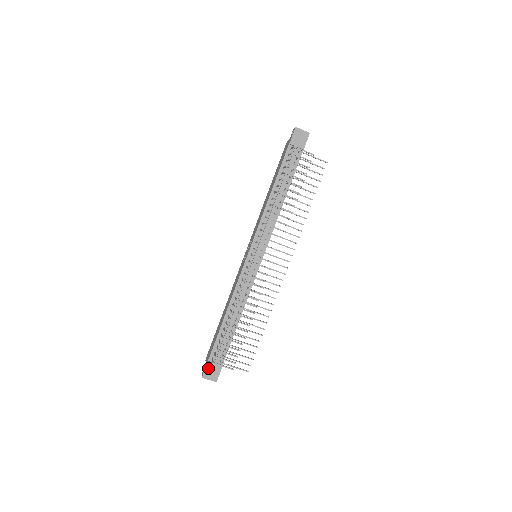
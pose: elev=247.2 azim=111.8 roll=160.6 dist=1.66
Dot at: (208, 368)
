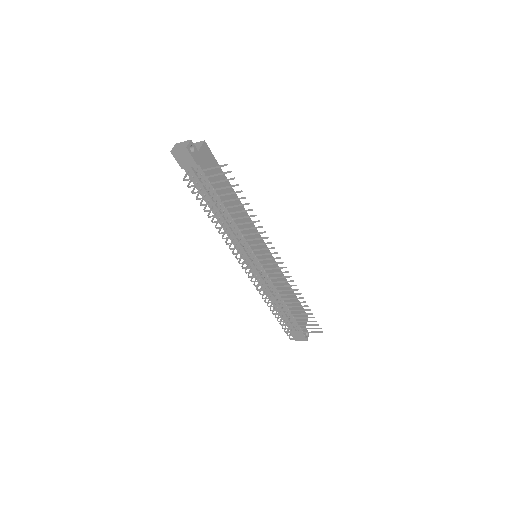
Dot at: occluded
